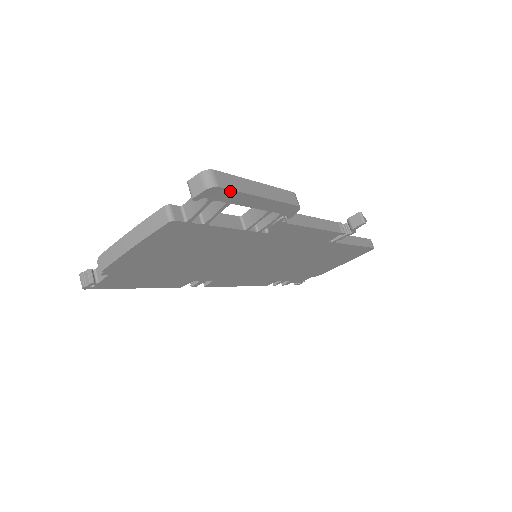
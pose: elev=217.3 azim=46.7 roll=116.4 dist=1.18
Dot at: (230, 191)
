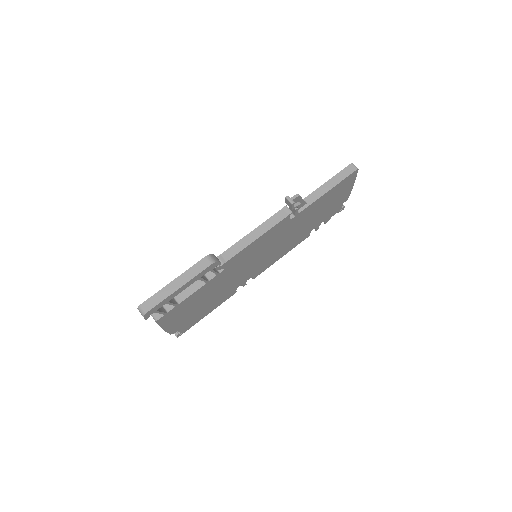
Dot at: (156, 306)
